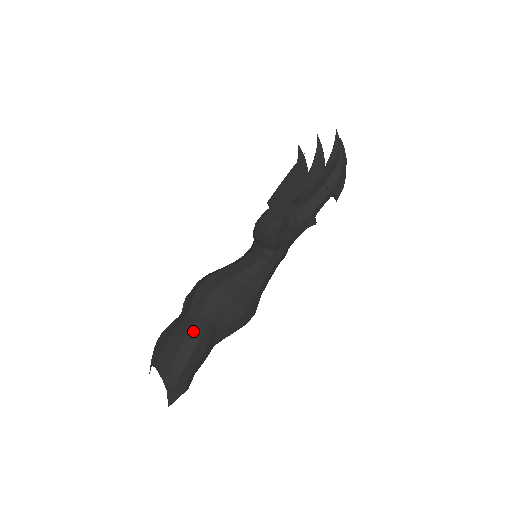
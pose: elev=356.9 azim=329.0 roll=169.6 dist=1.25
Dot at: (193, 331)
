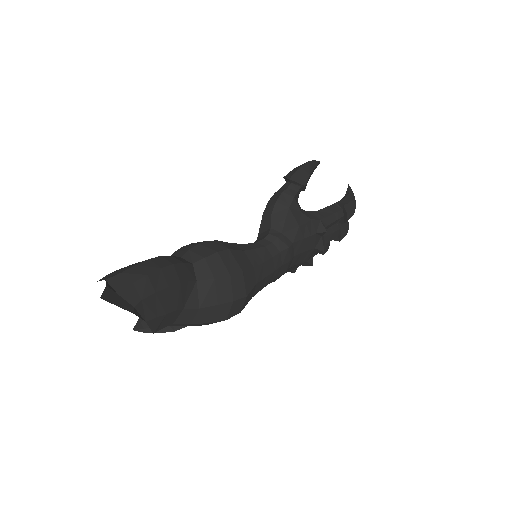
Dot at: (169, 257)
